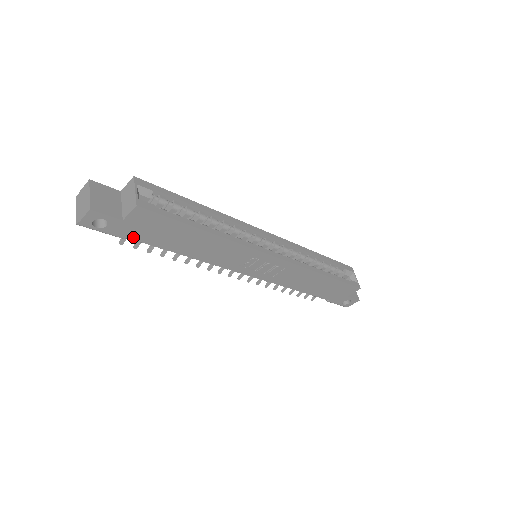
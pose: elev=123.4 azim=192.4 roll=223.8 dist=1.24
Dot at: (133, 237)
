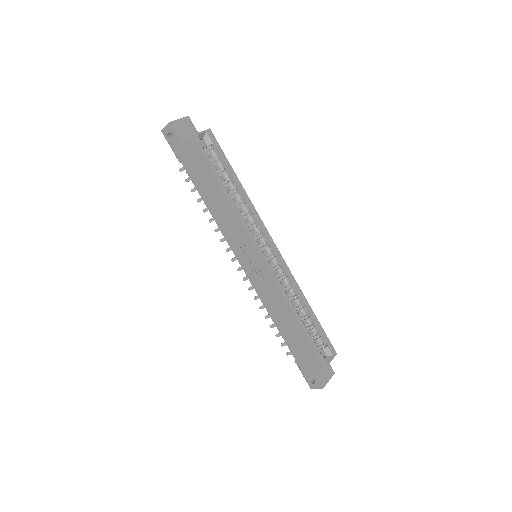
Dot at: (183, 163)
